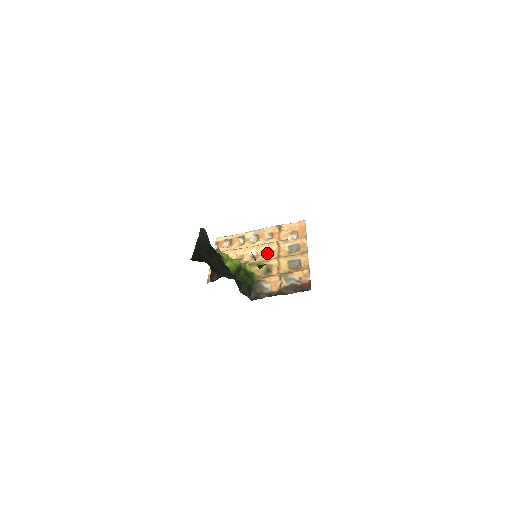
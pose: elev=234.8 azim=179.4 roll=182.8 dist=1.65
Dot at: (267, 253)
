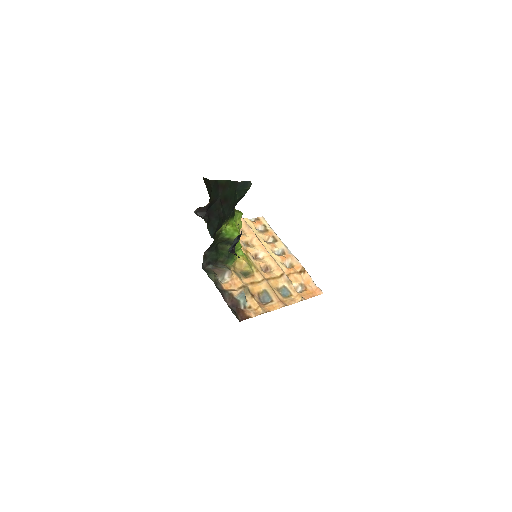
Dot at: (267, 268)
